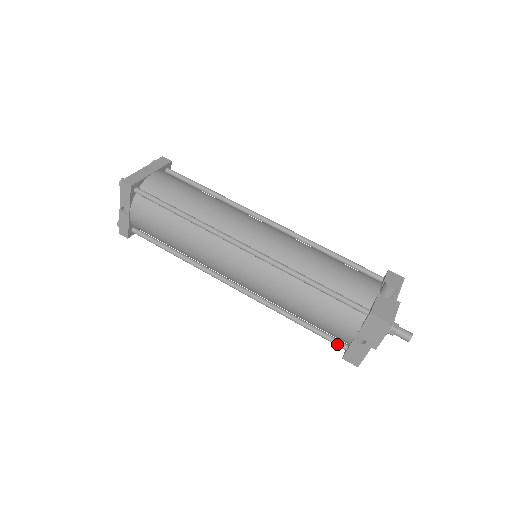
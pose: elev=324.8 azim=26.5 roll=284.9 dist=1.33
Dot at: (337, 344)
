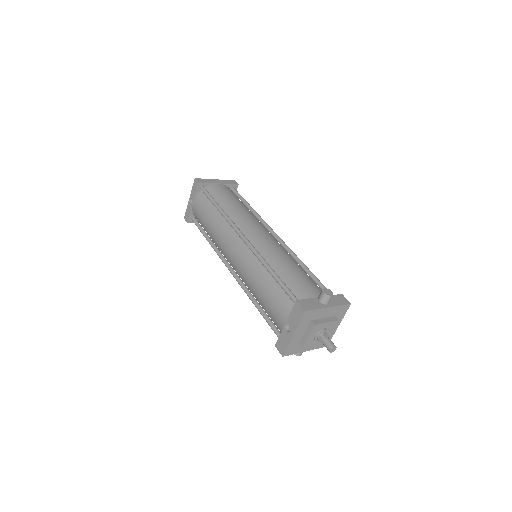
Dot at: (276, 333)
